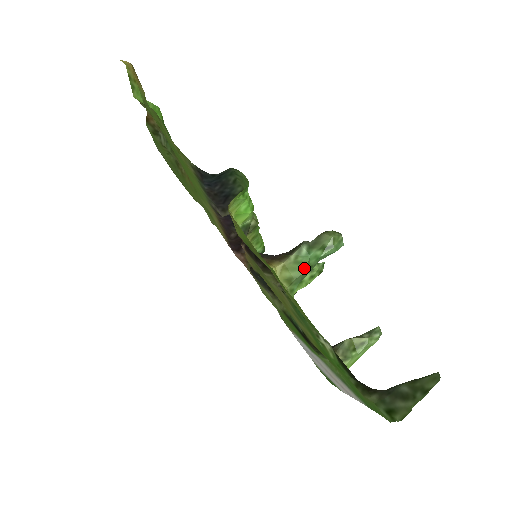
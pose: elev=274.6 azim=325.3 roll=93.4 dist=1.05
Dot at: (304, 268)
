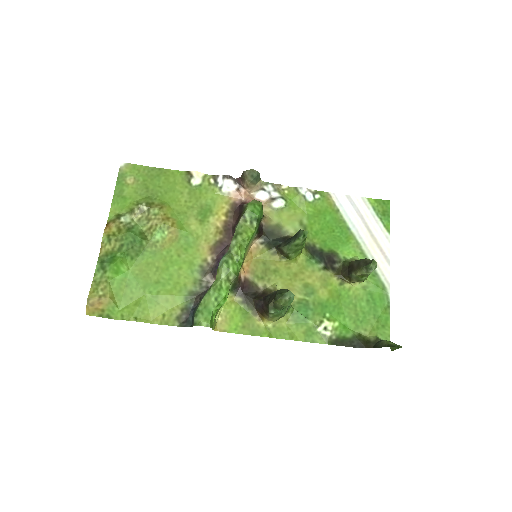
Dot at: (282, 315)
